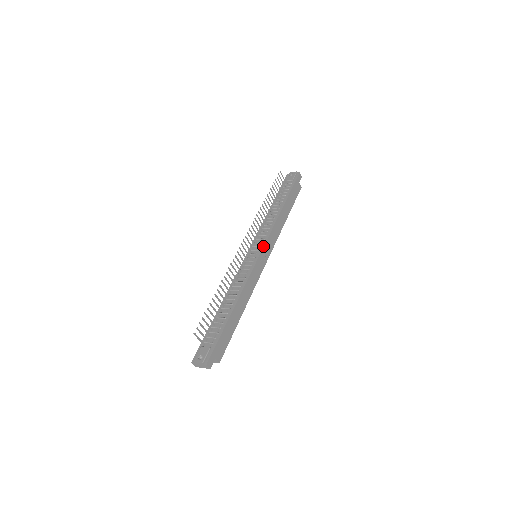
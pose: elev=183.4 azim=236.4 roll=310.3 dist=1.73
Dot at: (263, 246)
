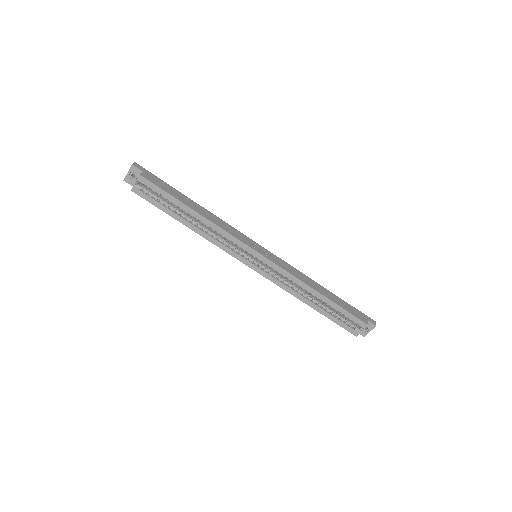
Dot at: (269, 252)
